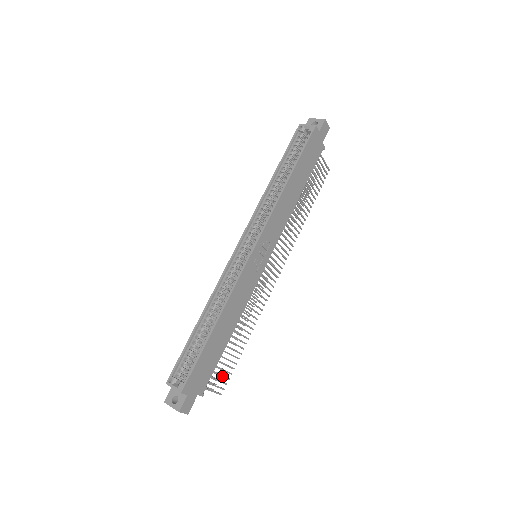
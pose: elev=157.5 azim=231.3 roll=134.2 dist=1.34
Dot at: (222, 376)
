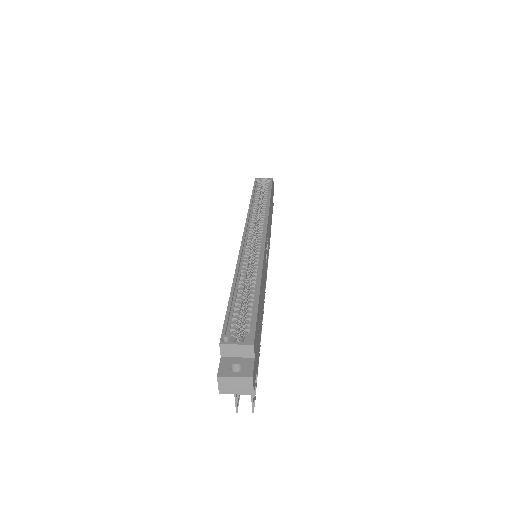
Dot at: occluded
